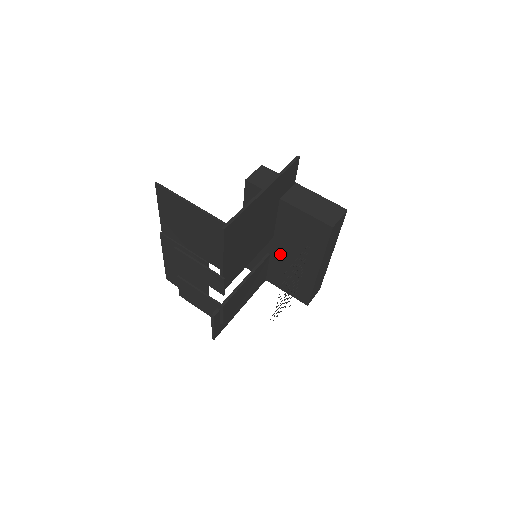
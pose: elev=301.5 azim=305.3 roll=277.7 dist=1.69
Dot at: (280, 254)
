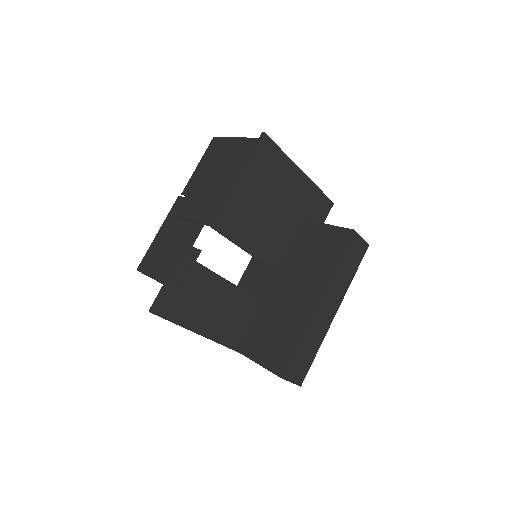
Dot at: (275, 295)
